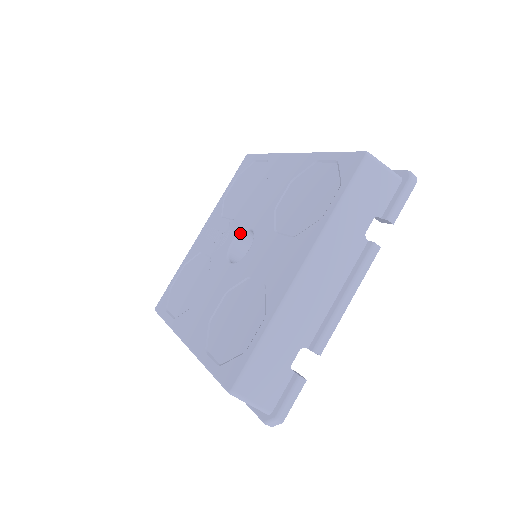
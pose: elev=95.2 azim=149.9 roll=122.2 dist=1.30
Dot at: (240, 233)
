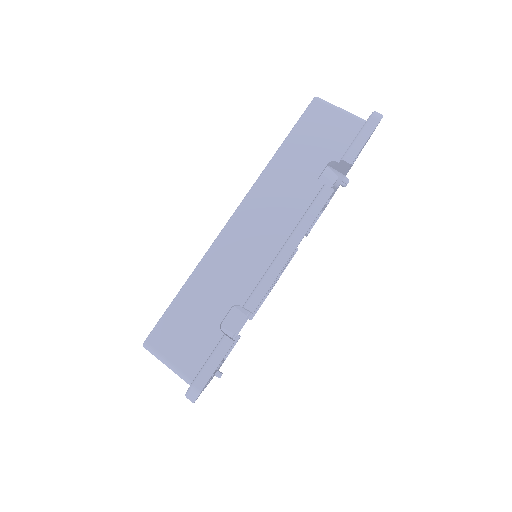
Dot at: occluded
